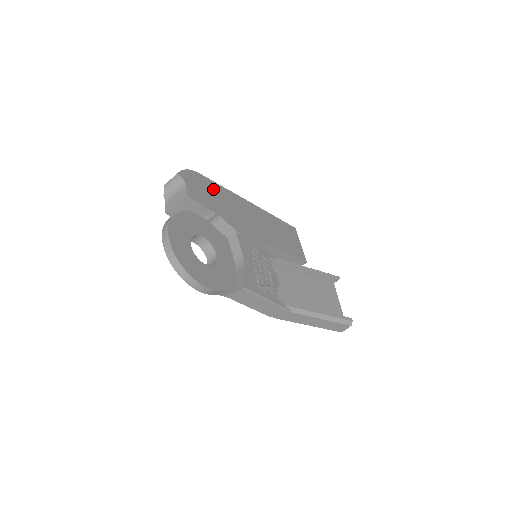
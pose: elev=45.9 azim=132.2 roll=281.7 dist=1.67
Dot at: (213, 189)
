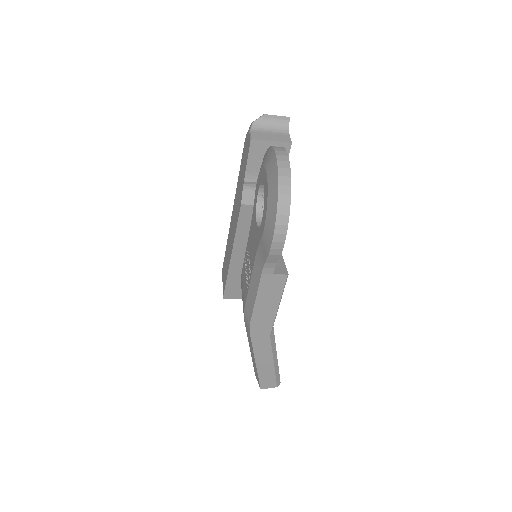
Dot at: occluded
